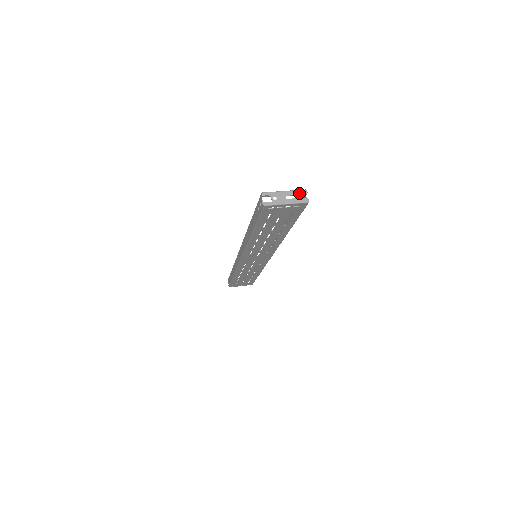
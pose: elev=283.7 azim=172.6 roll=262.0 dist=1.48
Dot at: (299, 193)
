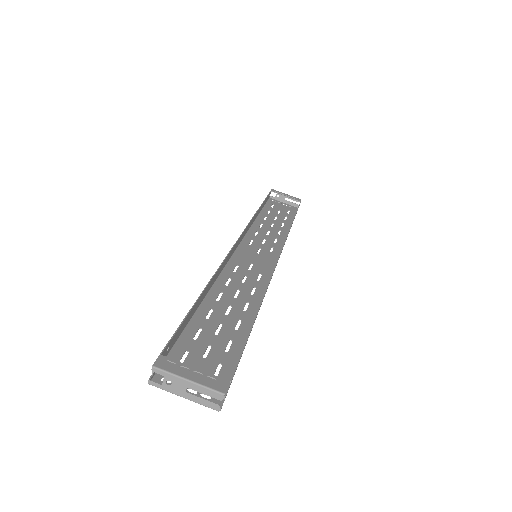
Dot at: (210, 394)
